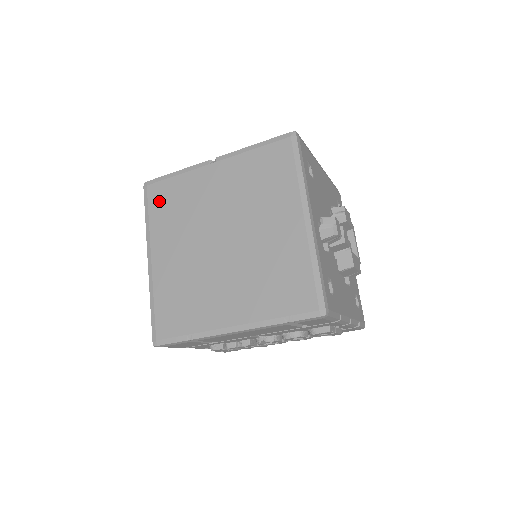
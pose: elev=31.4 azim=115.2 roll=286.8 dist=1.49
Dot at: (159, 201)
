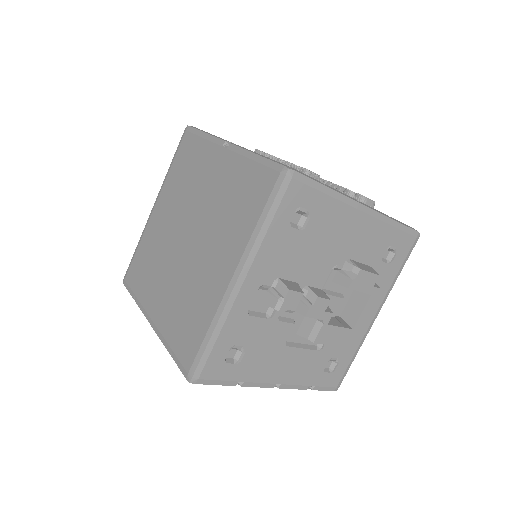
Dot at: (183, 155)
